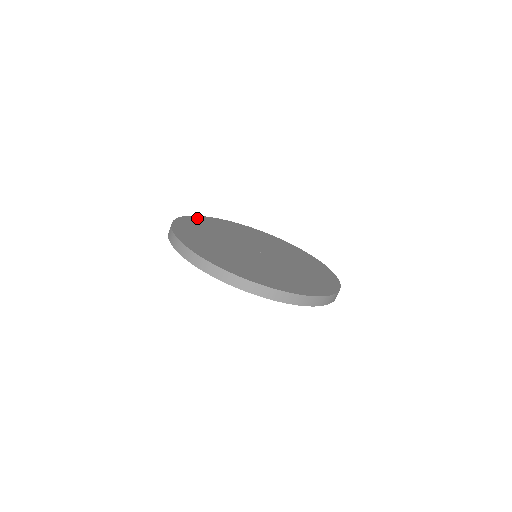
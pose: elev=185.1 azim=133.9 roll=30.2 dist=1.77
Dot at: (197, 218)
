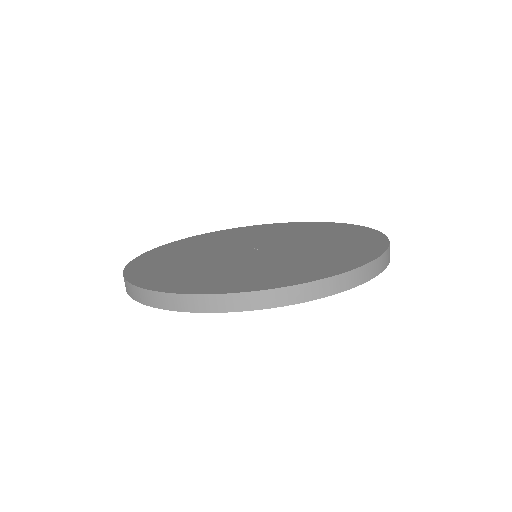
Dot at: (241, 228)
